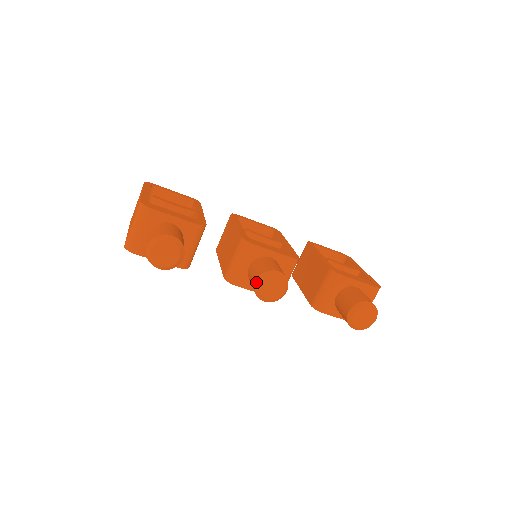
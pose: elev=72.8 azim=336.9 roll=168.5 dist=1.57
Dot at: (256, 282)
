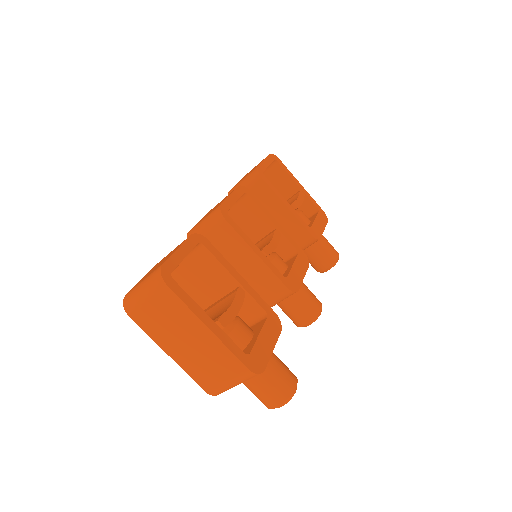
Dot at: (306, 325)
